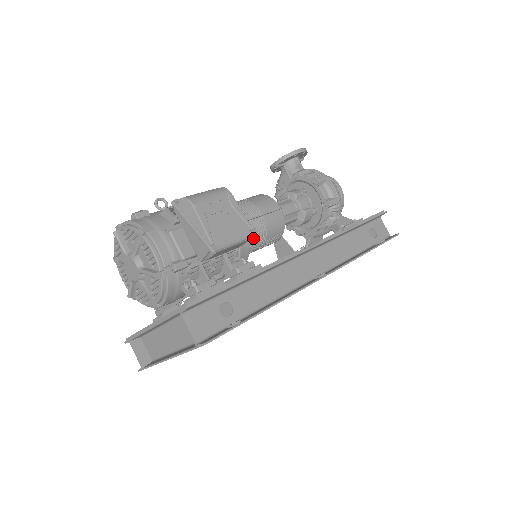
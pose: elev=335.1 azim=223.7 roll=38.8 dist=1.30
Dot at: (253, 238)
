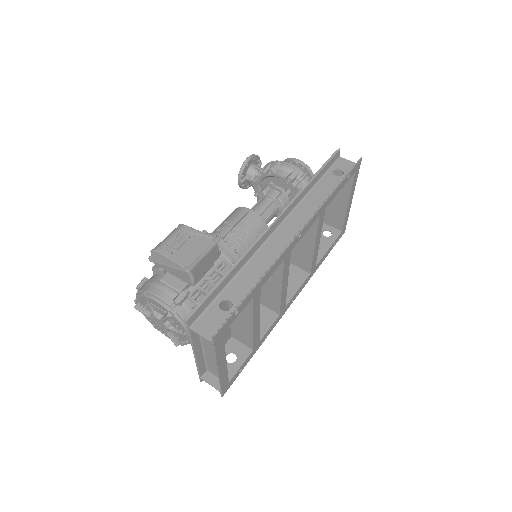
Dot at: (239, 245)
